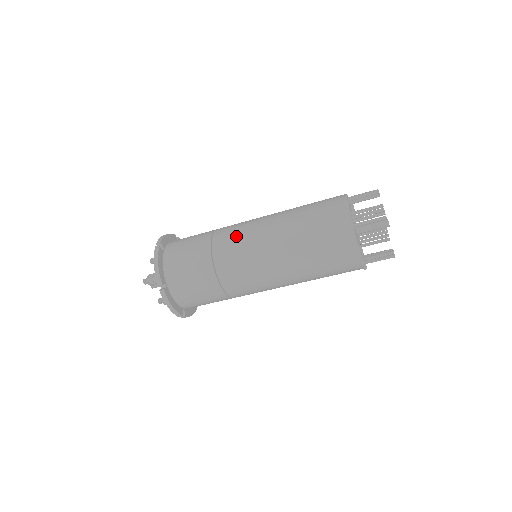
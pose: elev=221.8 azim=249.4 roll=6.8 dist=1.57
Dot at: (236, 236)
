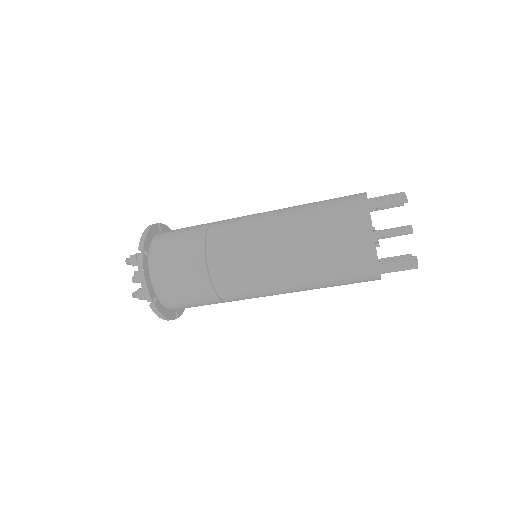
Dot at: (239, 217)
